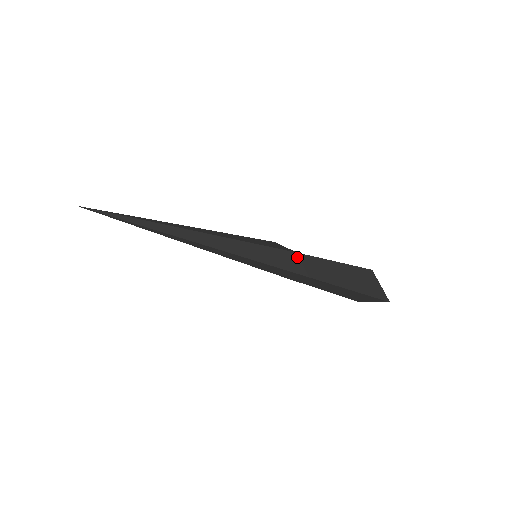
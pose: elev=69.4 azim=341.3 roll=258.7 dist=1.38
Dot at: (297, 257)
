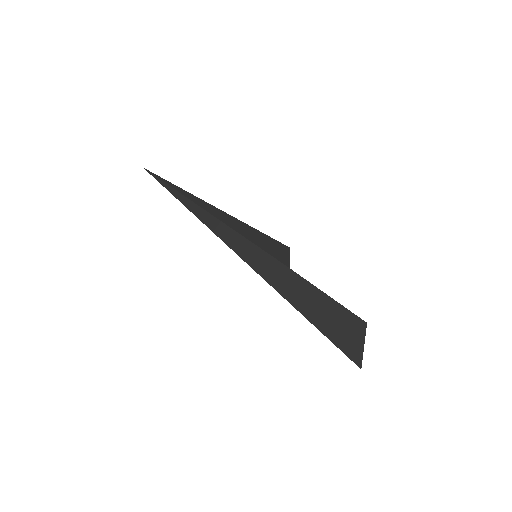
Dot at: (287, 273)
